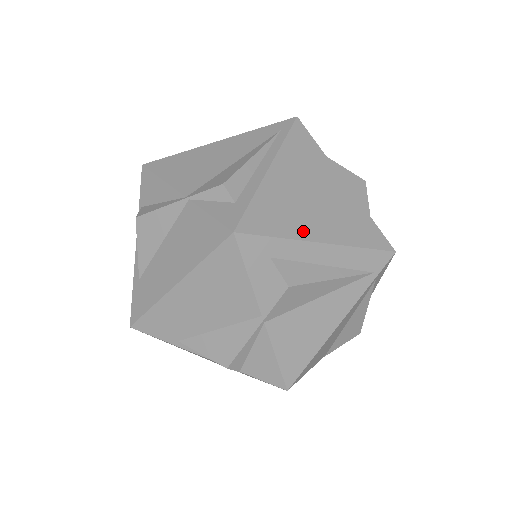
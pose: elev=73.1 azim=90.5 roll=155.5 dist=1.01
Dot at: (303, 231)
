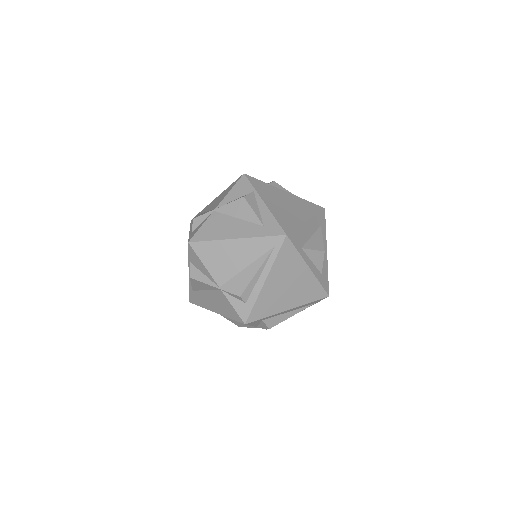
Dot at: (280, 308)
